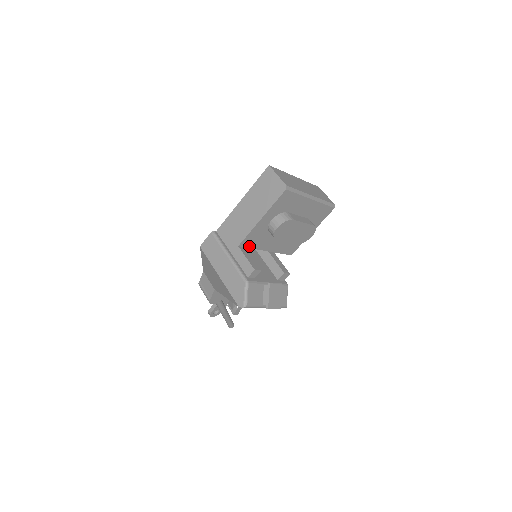
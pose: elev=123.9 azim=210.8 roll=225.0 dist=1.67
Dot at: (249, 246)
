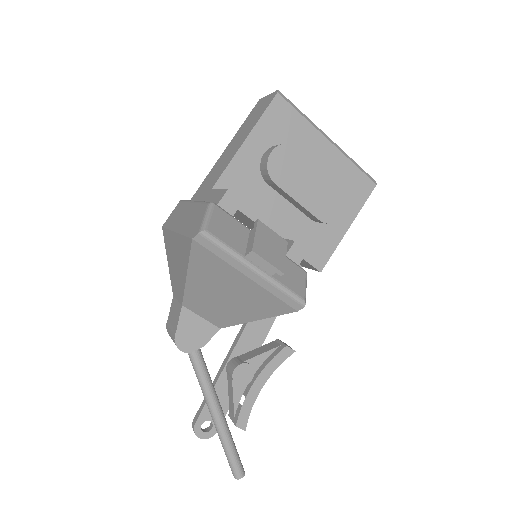
Dot at: occluded
